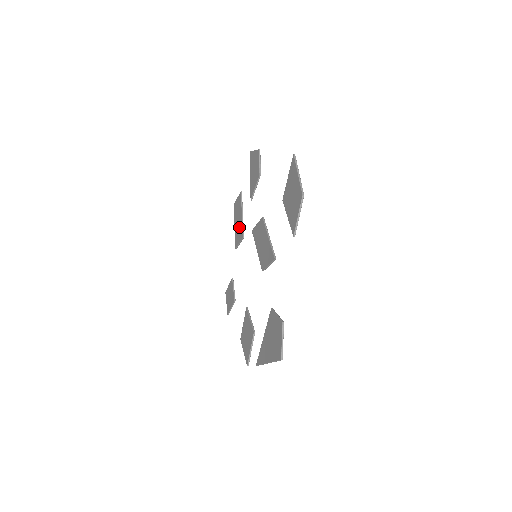
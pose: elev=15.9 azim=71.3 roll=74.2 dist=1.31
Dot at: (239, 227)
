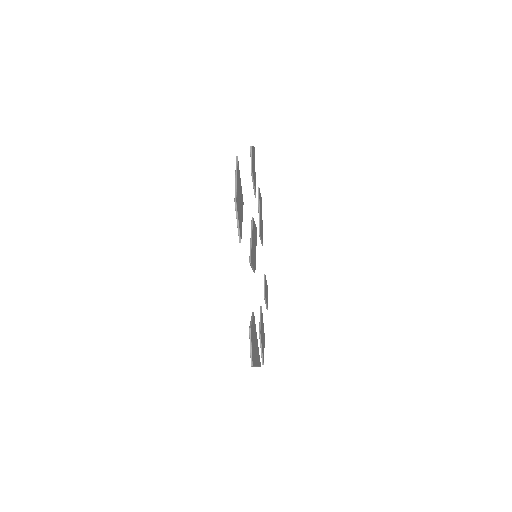
Dot at: occluded
